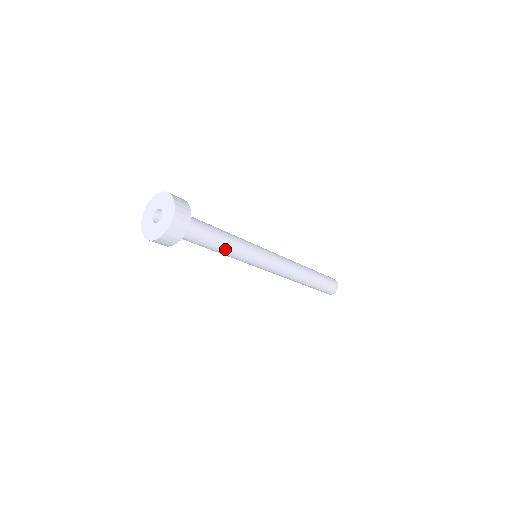
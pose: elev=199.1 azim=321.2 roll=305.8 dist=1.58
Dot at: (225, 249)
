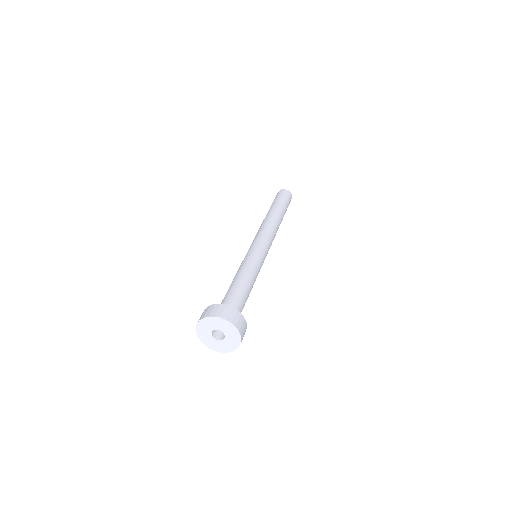
Dot at: occluded
